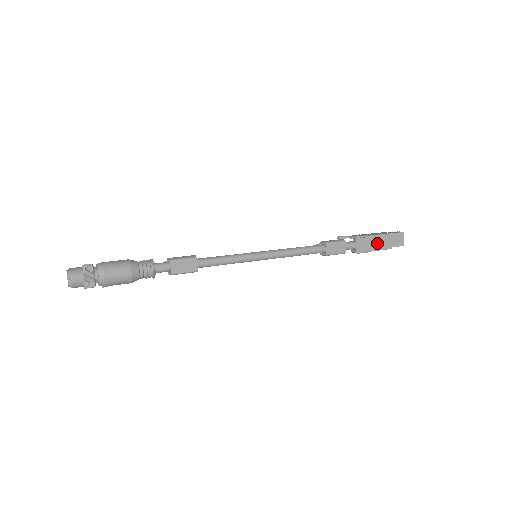
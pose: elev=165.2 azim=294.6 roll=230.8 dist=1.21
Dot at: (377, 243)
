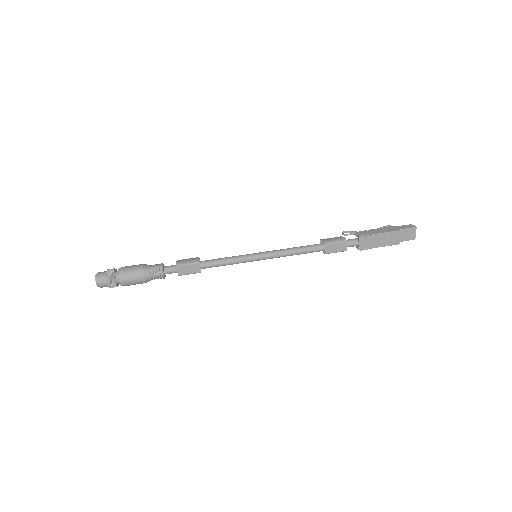
Dot at: (383, 240)
